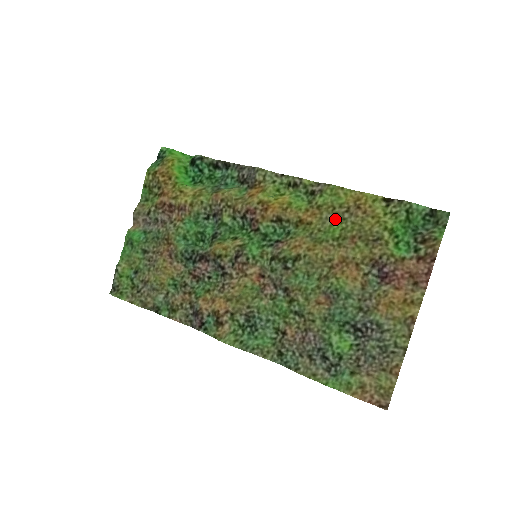
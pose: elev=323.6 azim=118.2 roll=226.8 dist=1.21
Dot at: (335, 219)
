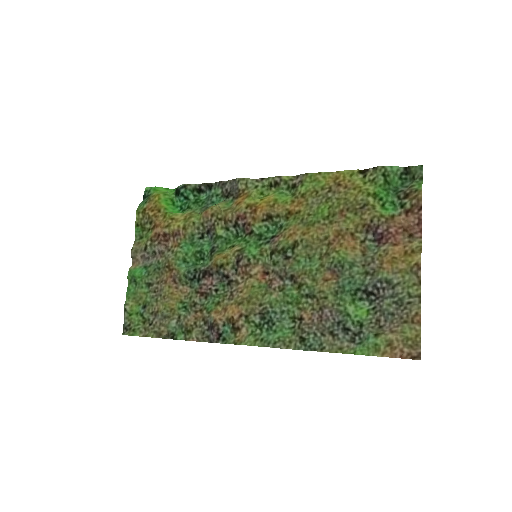
Dot at: (320, 201)
